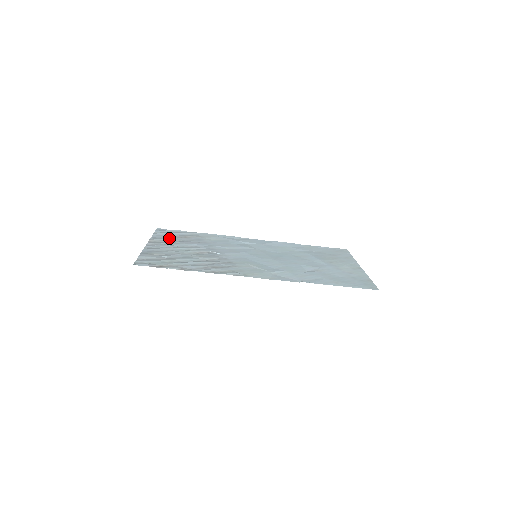
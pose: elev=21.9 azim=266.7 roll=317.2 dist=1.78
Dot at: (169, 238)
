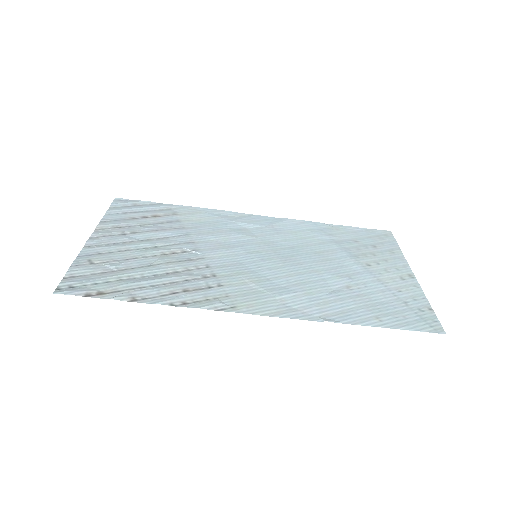
Dot at: (128, 220)
